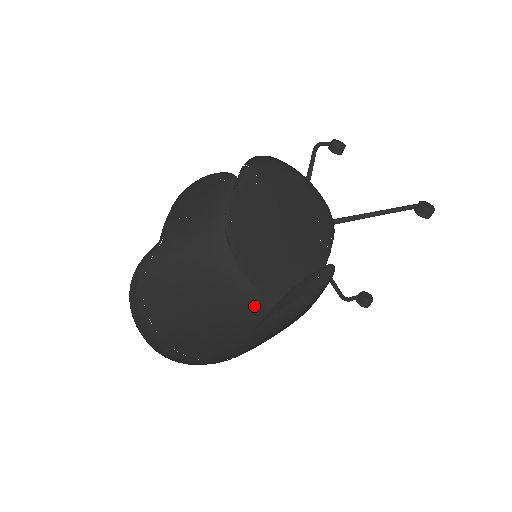
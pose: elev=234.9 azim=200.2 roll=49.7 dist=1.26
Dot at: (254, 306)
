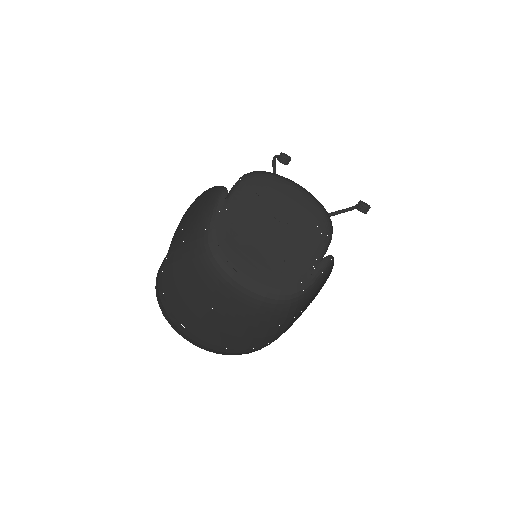
Dot at: (251, 299)
